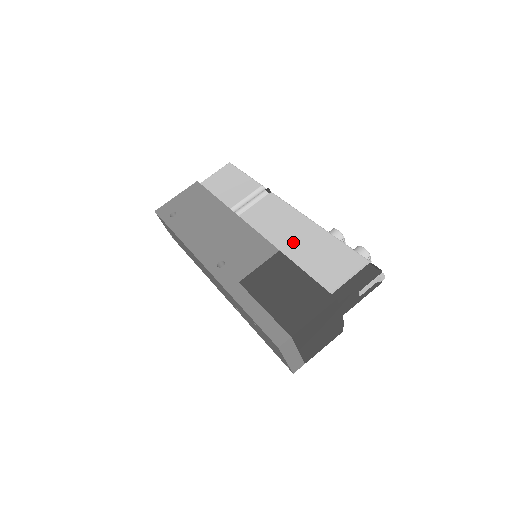
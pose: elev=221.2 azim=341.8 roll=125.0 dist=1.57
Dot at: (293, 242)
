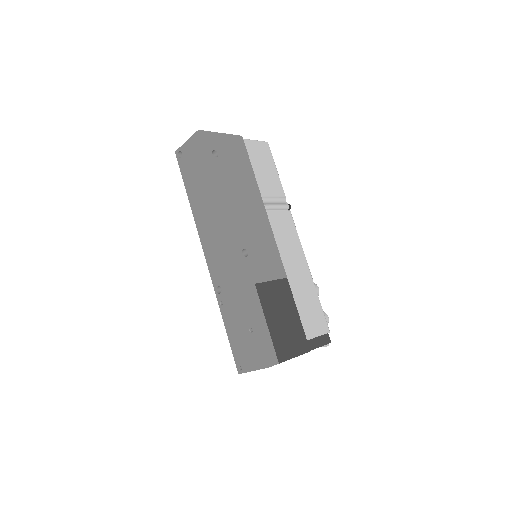
Dot at: (294, 275)
